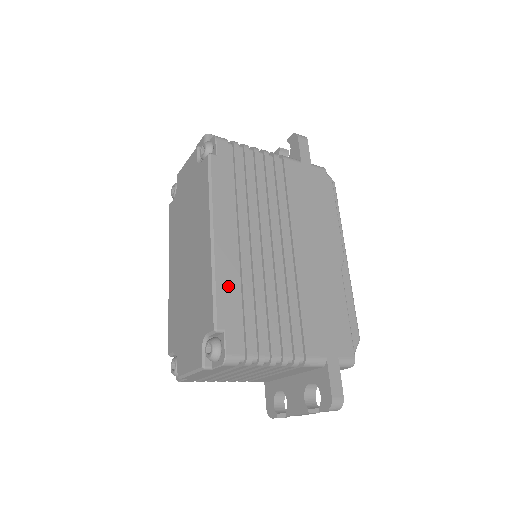
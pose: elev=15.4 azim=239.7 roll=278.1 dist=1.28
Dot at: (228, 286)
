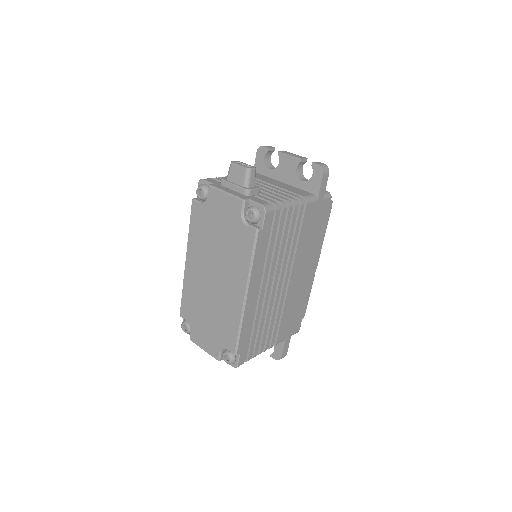
Dot at: (247, 327)
